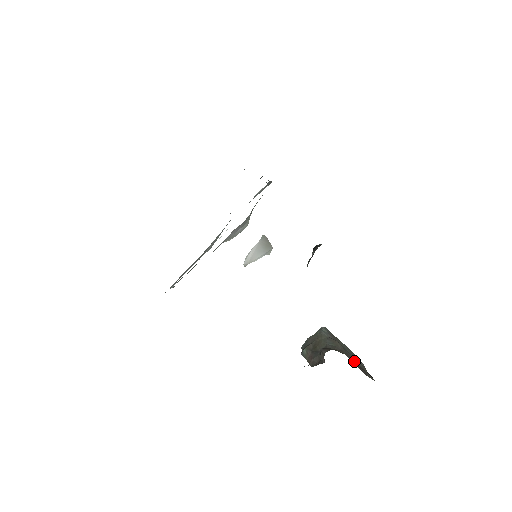
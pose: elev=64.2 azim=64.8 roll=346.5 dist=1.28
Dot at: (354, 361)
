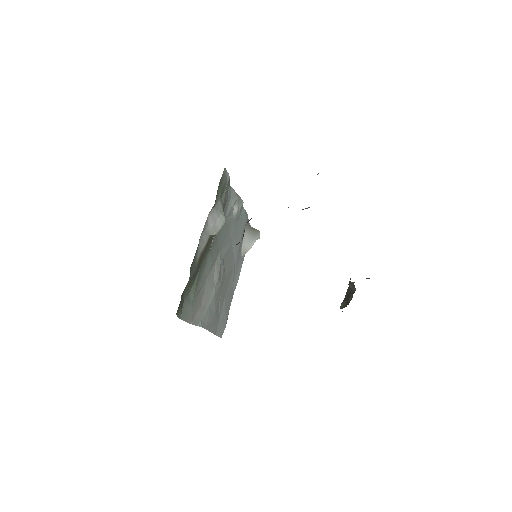
Dot at: occluded
